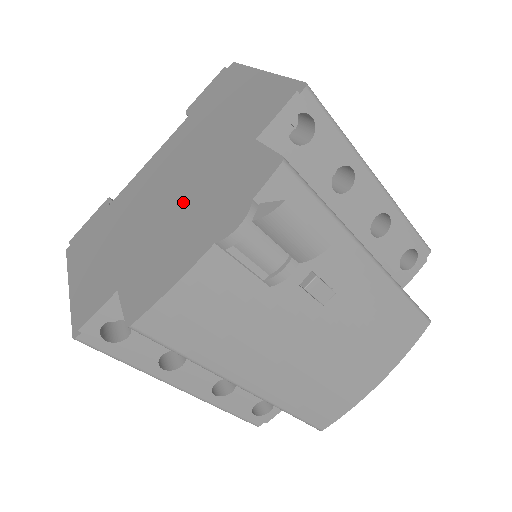
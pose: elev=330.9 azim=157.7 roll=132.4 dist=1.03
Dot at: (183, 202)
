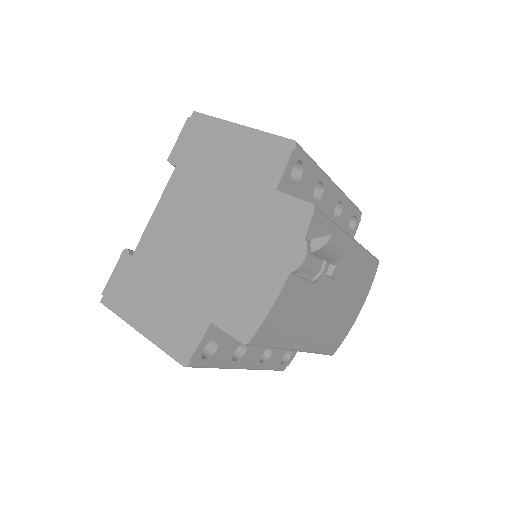
Dot at: (232, 245)
